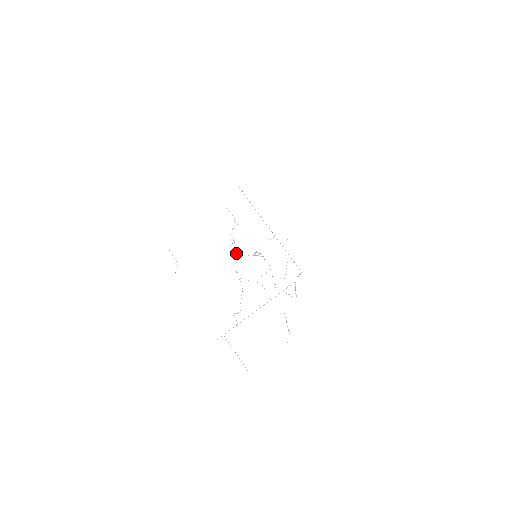
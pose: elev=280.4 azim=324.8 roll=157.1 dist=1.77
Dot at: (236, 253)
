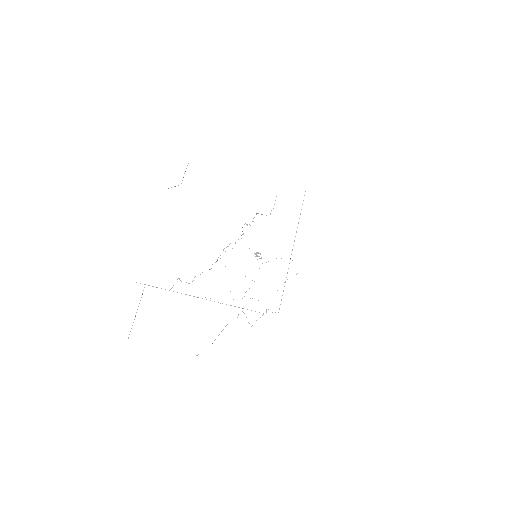
Dot at: (242, 234)
